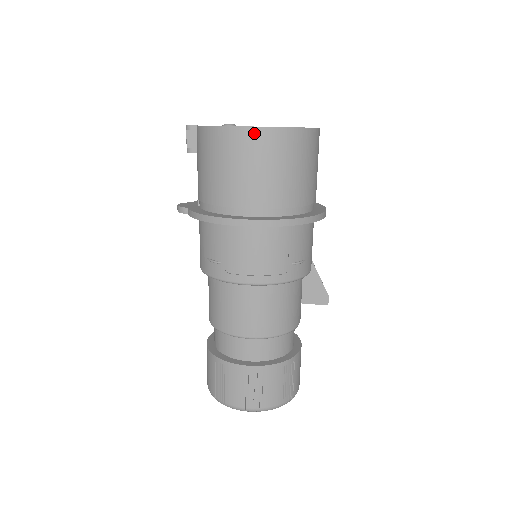
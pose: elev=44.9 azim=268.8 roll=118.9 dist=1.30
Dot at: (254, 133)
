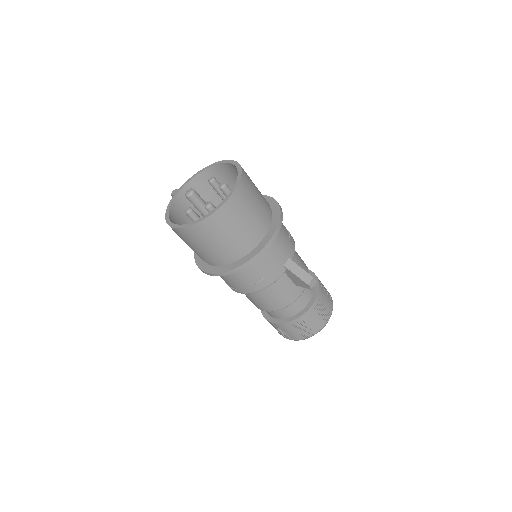
Dot at: (176, 231)
